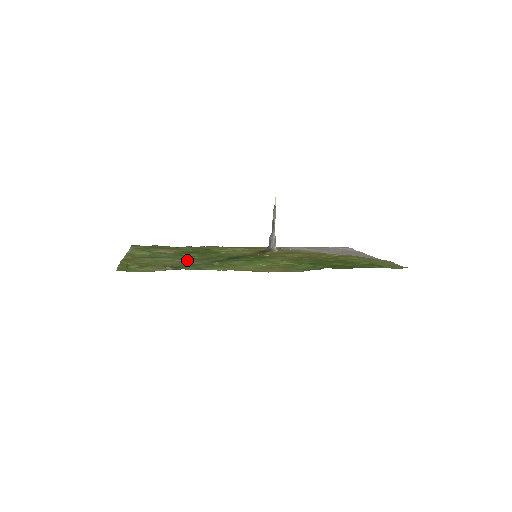
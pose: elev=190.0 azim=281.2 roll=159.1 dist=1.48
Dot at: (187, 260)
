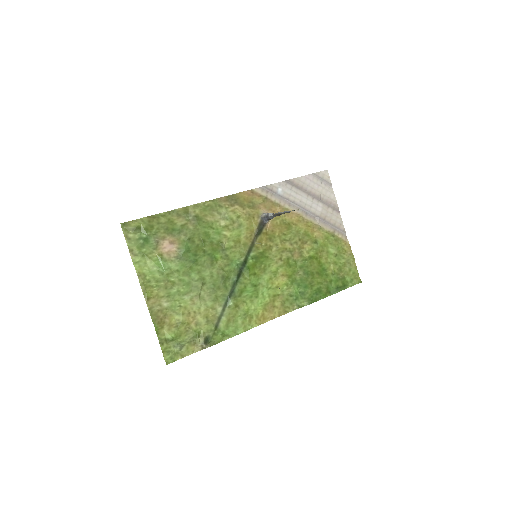
Dot at: (204, 293)
